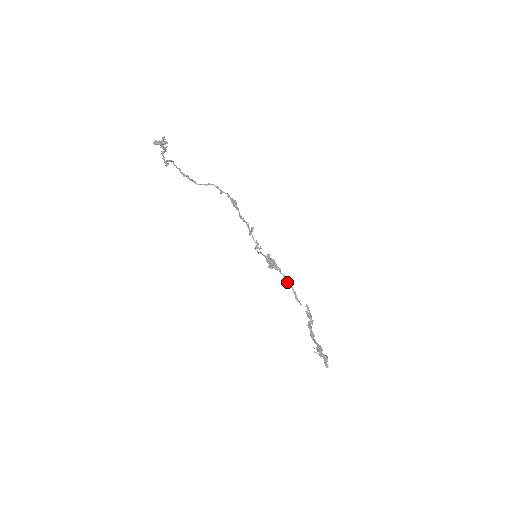
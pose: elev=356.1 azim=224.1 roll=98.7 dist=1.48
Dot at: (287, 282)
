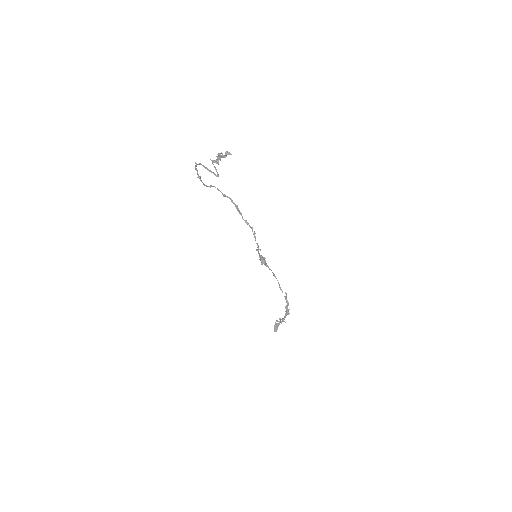
Dot at: (274, 276)
